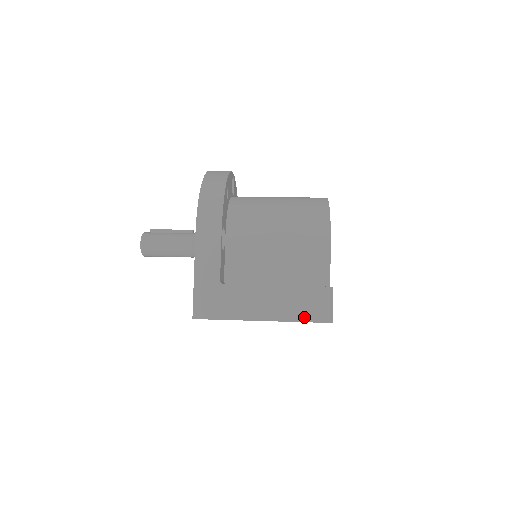
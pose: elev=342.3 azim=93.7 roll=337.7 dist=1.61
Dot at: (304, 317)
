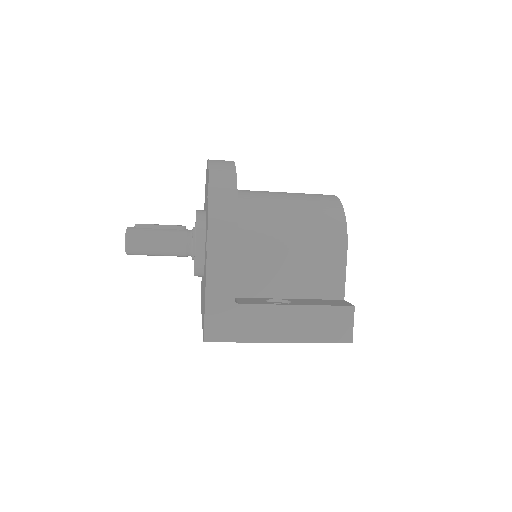
Dot at: (324, 338)
